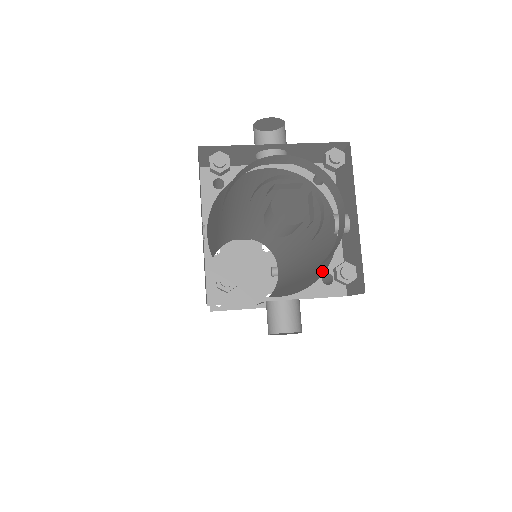
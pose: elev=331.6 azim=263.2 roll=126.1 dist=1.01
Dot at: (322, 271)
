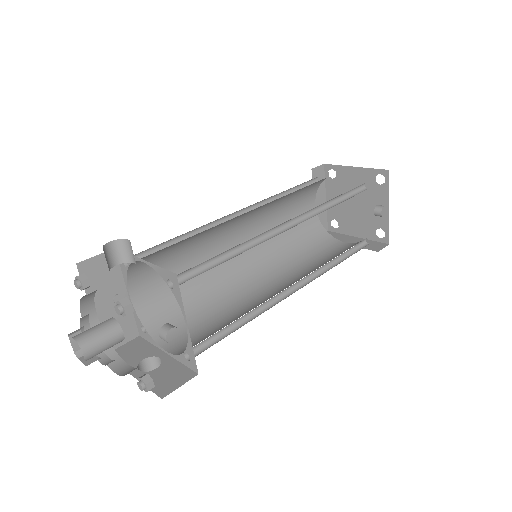
Dot at: occluded
